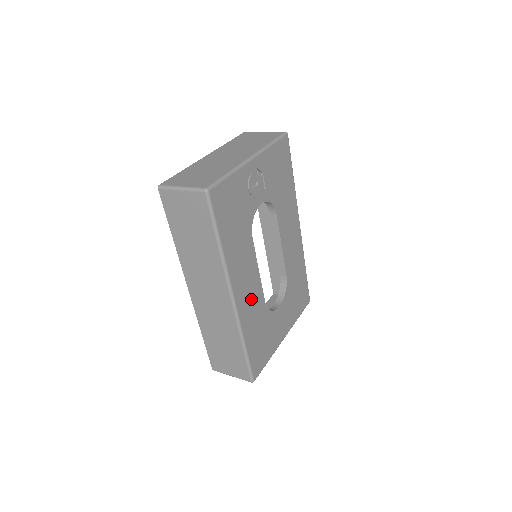
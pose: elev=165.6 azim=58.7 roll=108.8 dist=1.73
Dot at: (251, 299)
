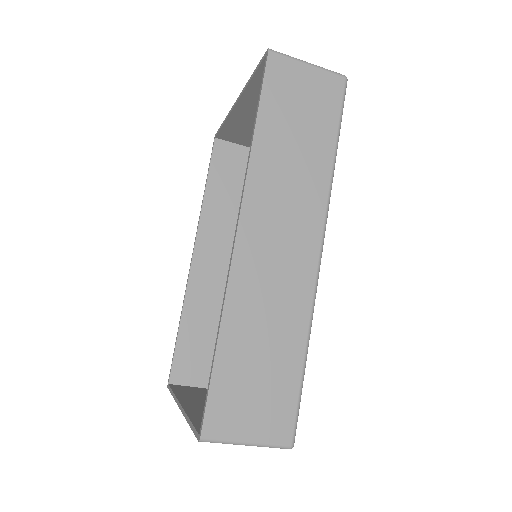
Dot at: occluded
